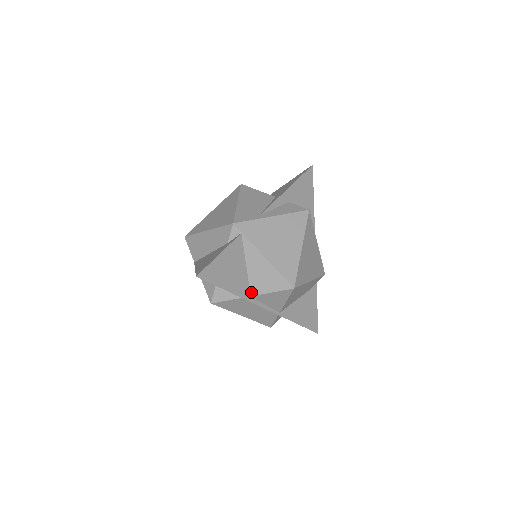
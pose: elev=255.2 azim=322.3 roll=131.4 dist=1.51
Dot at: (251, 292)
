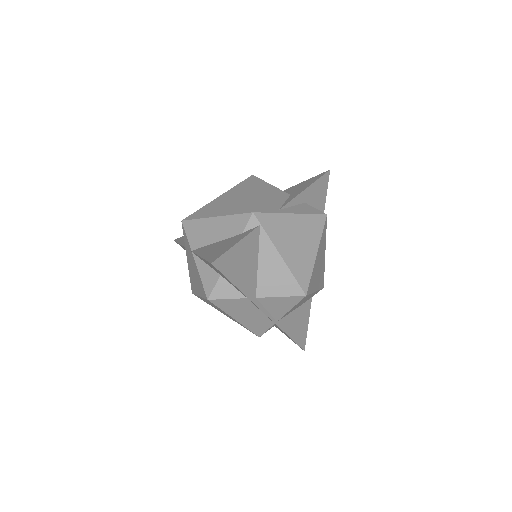
Dot at: (257, 293)
